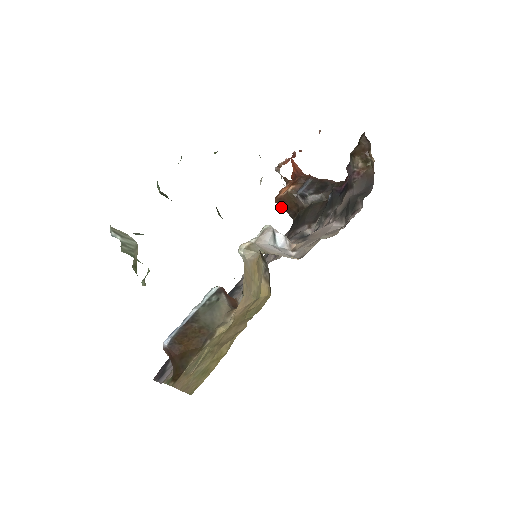
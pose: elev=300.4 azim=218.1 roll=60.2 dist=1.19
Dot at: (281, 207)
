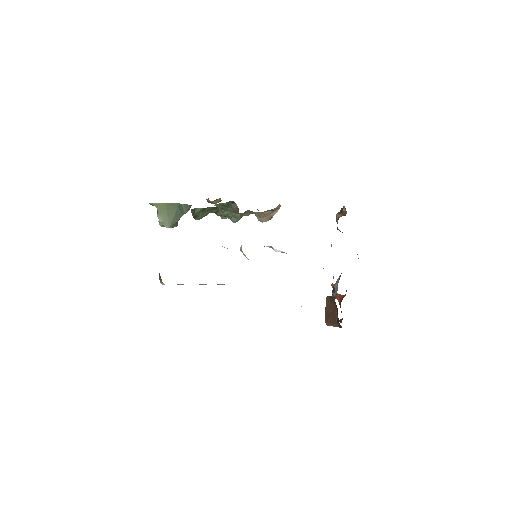
Dot at: (331, 325)
